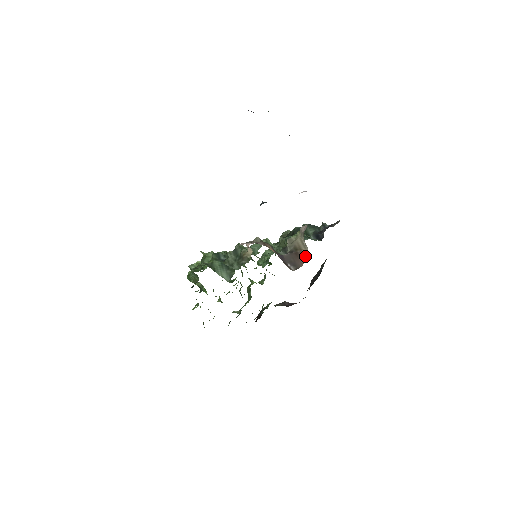
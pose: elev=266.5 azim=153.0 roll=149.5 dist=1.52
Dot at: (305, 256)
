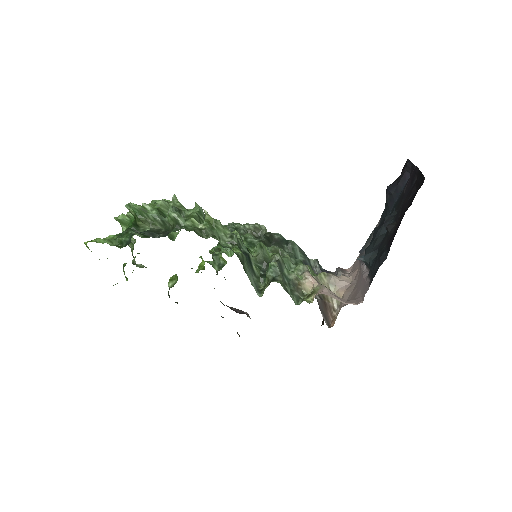
Dot at: (333, 312)
